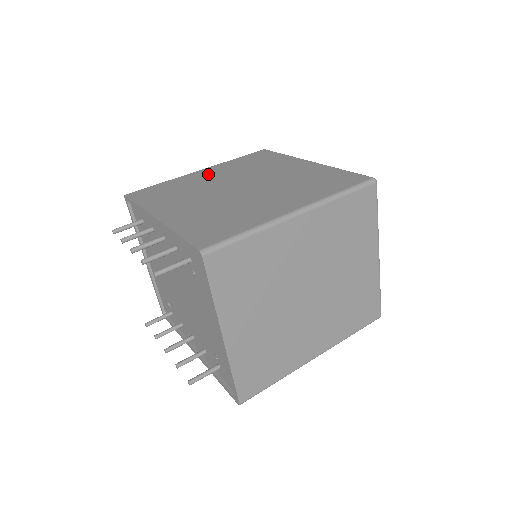
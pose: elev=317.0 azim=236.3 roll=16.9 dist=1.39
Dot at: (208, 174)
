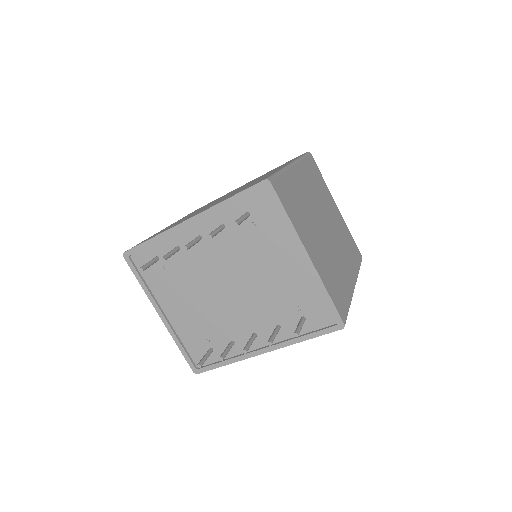
Dot at: occluded
